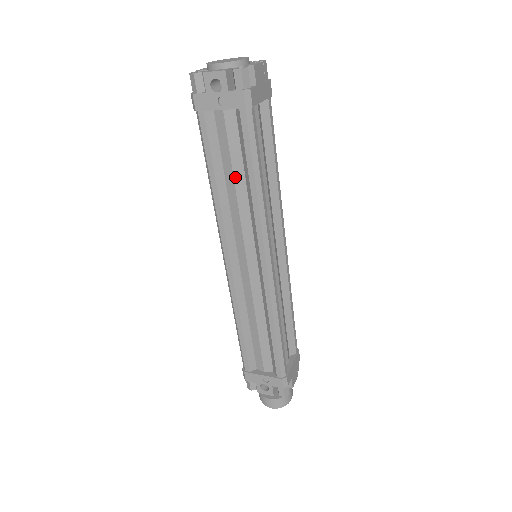
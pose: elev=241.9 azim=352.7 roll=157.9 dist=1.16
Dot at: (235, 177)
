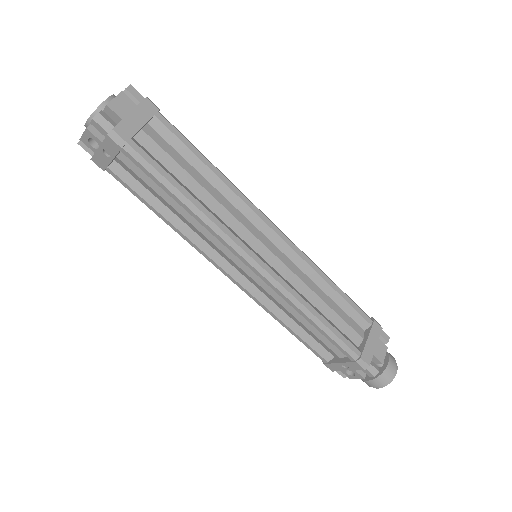
Dot at: (171, 205)
